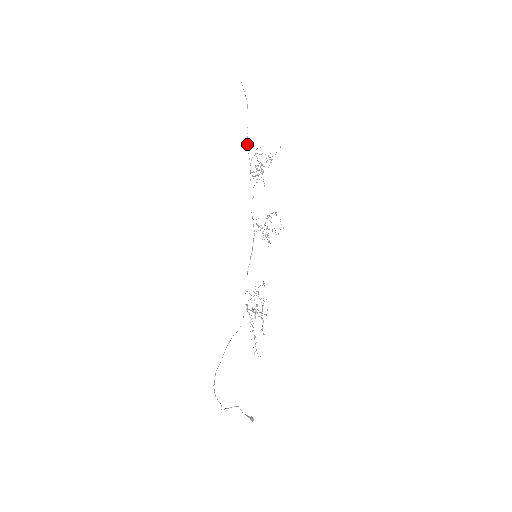
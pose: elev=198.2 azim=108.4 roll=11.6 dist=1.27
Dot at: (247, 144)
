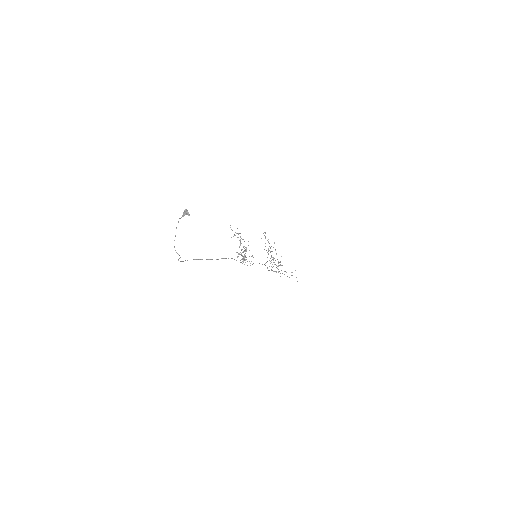
Dot at: occluded
